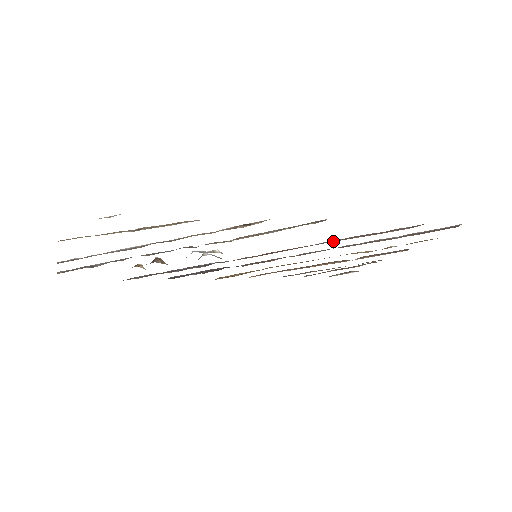
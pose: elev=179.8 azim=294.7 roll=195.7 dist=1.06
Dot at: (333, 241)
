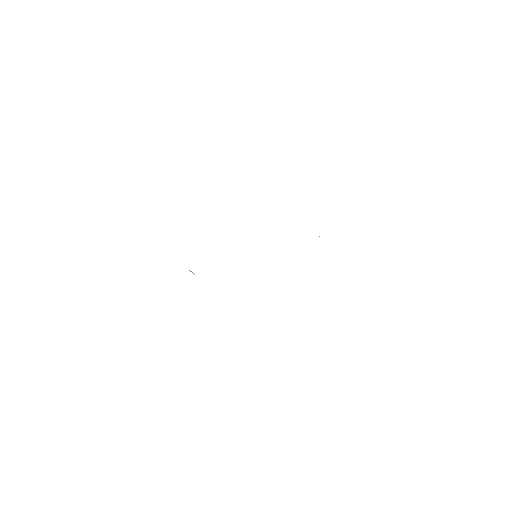
Dot at: occluded
